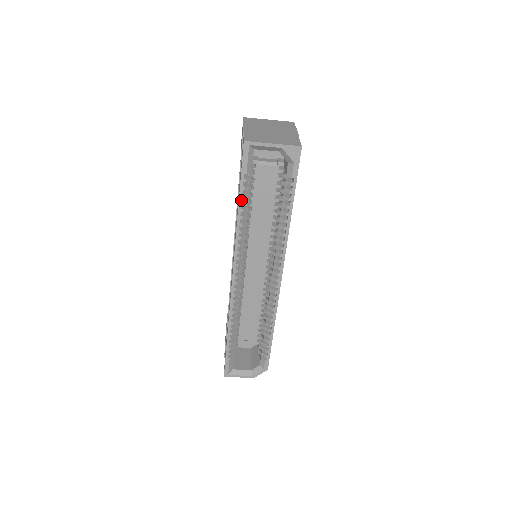
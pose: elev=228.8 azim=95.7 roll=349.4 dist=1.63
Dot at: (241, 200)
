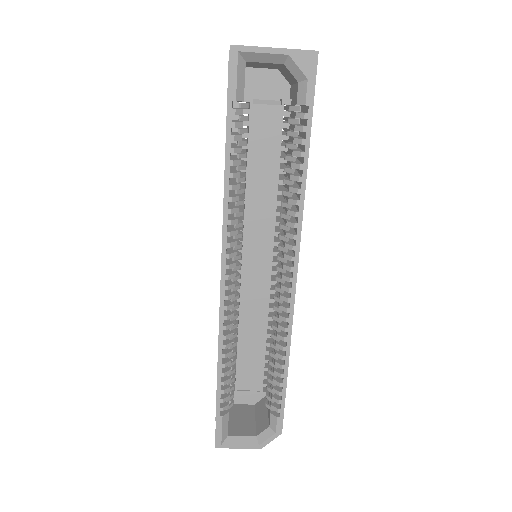
Dot at: (229, 145)
